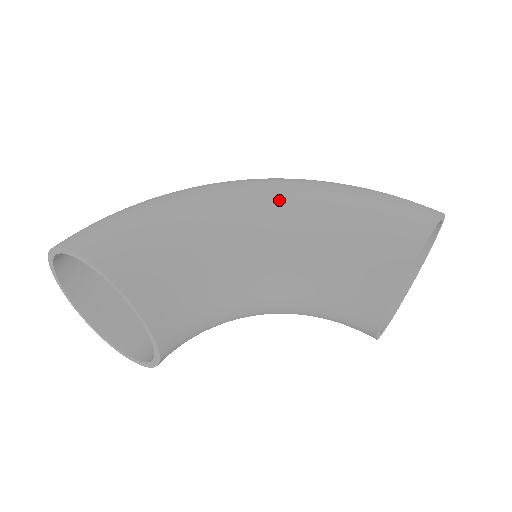
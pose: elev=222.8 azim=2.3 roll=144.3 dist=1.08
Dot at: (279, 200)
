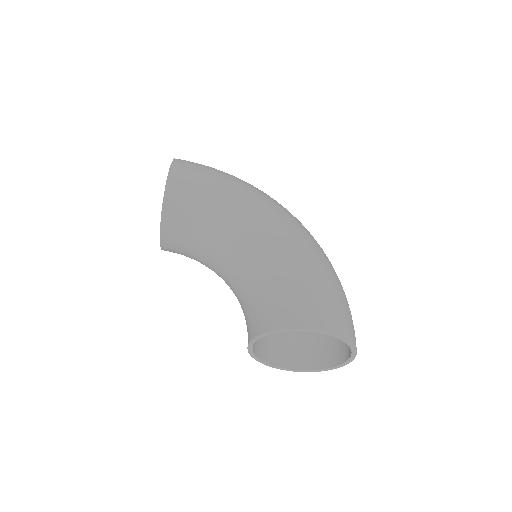
Dot at: (275, 235)
